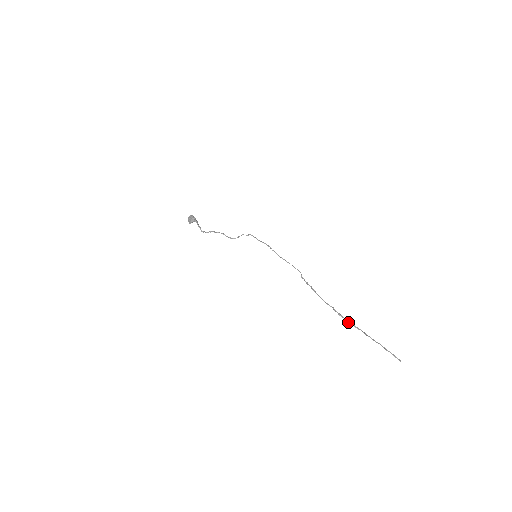
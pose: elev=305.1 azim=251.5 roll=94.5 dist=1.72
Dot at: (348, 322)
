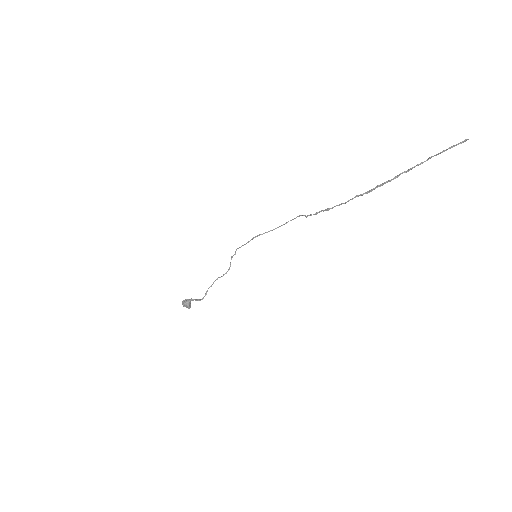
Dot at: occluded
